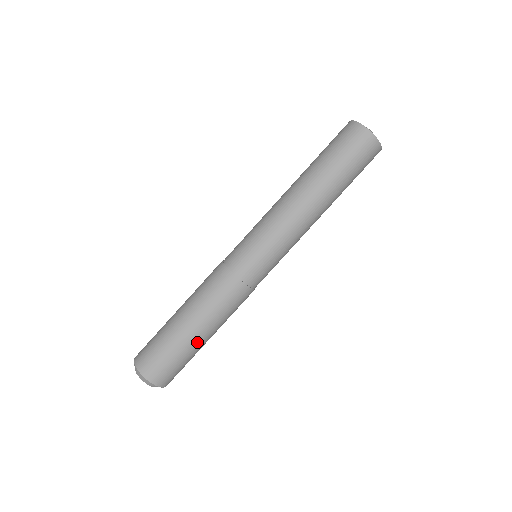
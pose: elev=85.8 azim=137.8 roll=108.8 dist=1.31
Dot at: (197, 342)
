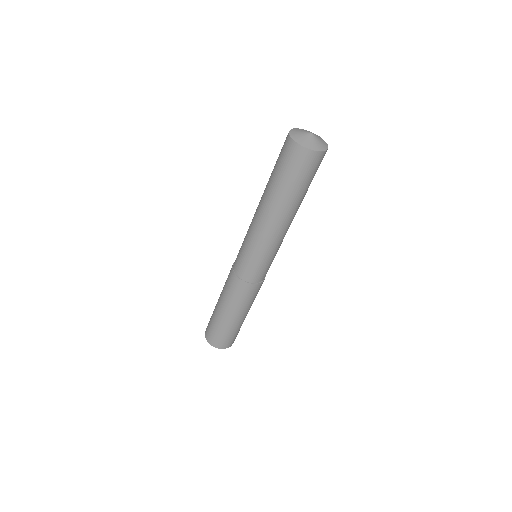
Dot at: (242, 320)
